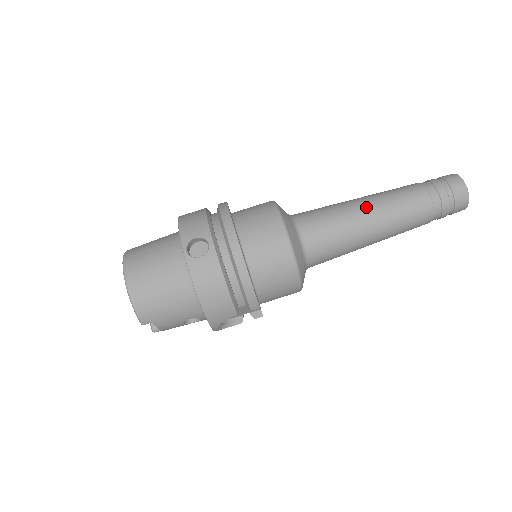
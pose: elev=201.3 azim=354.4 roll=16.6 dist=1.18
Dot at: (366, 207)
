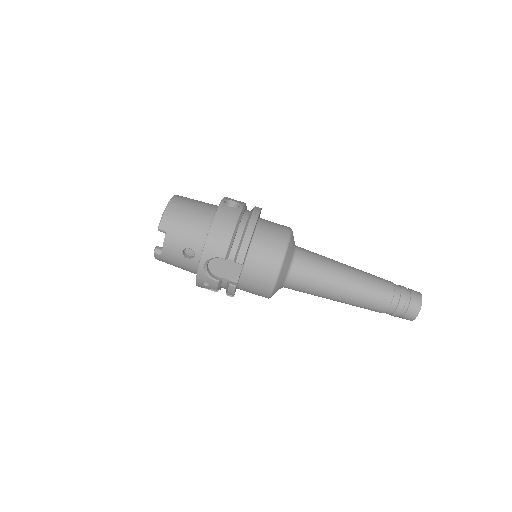
Dot at: (348, 266)
